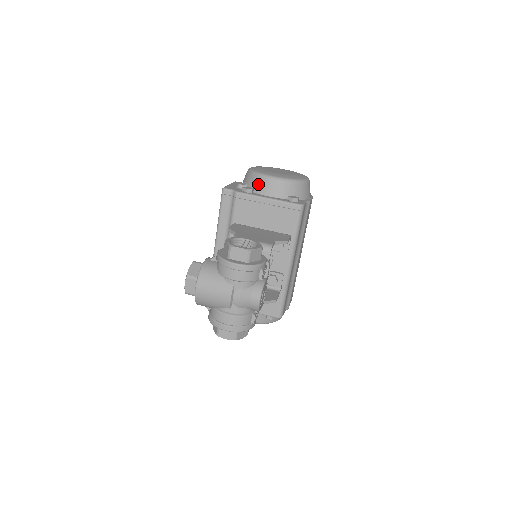
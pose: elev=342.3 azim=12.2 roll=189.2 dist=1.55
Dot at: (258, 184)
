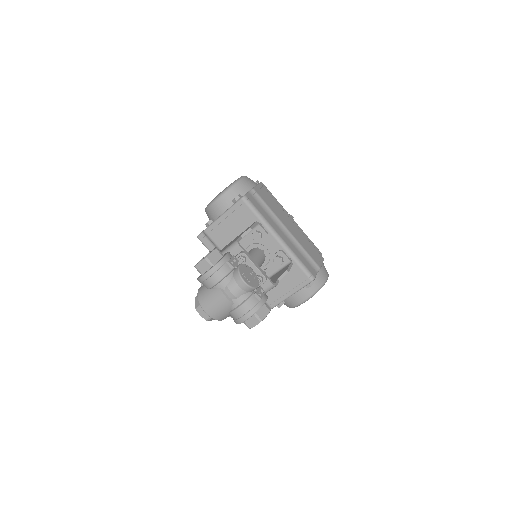
Dot at: (212, 213)
